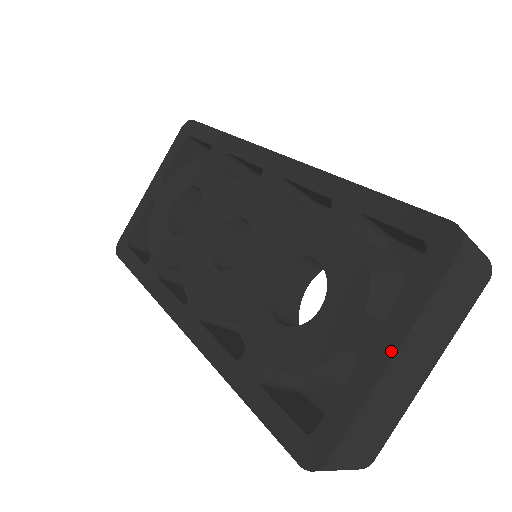
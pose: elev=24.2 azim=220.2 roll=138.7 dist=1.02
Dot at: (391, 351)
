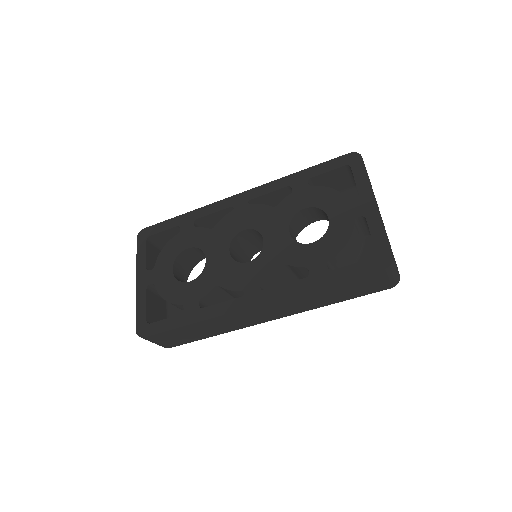
Dot at: (373, 201)
